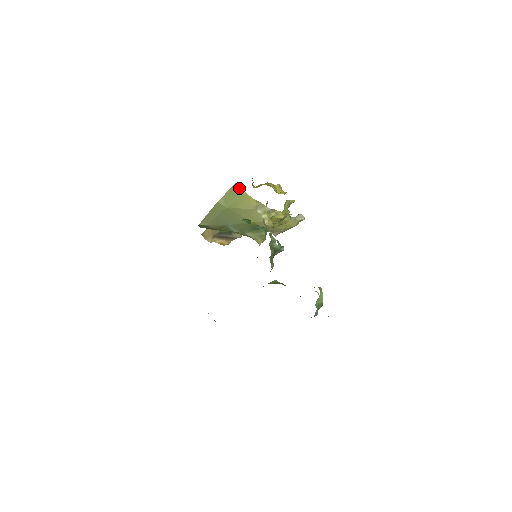
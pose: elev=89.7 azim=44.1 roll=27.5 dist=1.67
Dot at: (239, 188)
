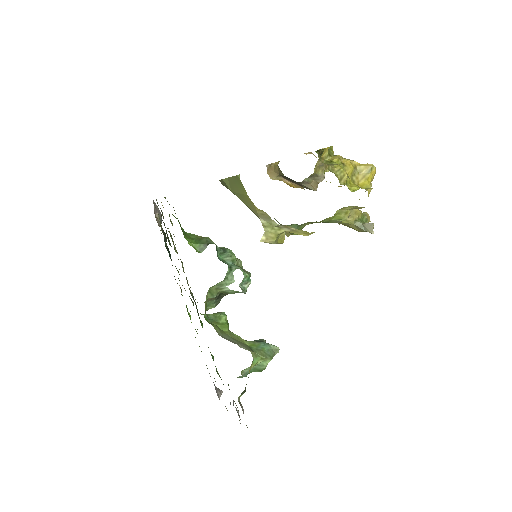
Dot at: (241, 183)
